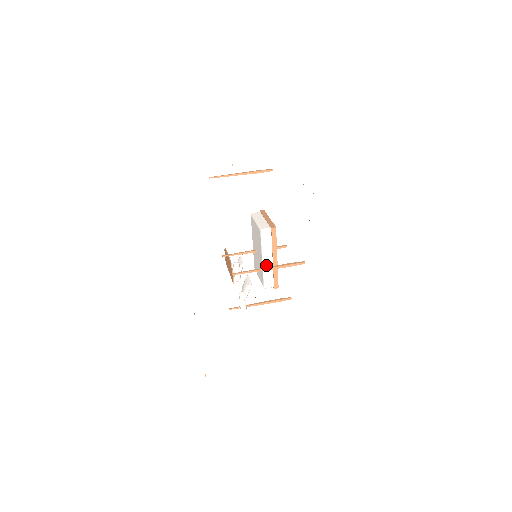
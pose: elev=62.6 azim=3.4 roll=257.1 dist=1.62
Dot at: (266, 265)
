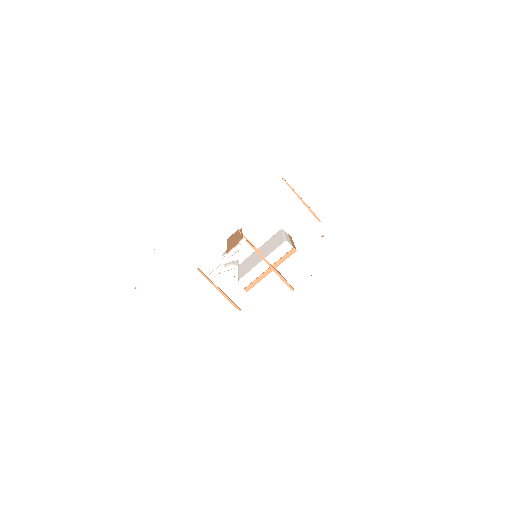
Dot at: (260, 267)
